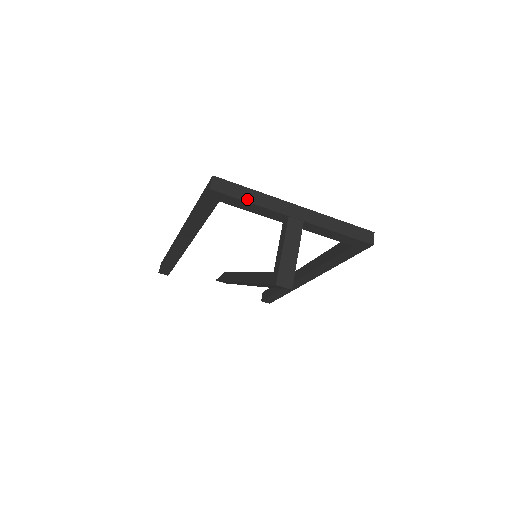
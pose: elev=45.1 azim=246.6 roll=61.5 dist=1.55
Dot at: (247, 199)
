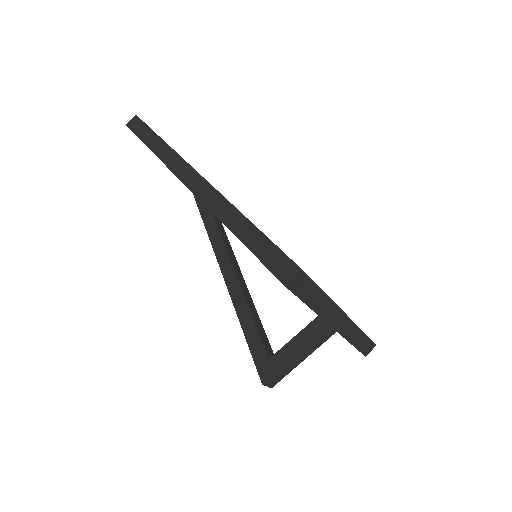
Dot at: (311, 304)
